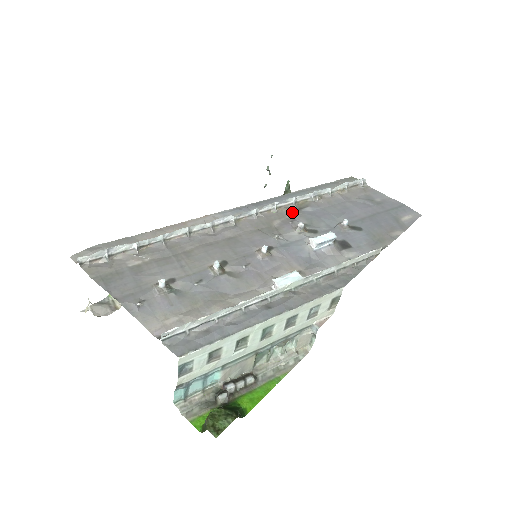
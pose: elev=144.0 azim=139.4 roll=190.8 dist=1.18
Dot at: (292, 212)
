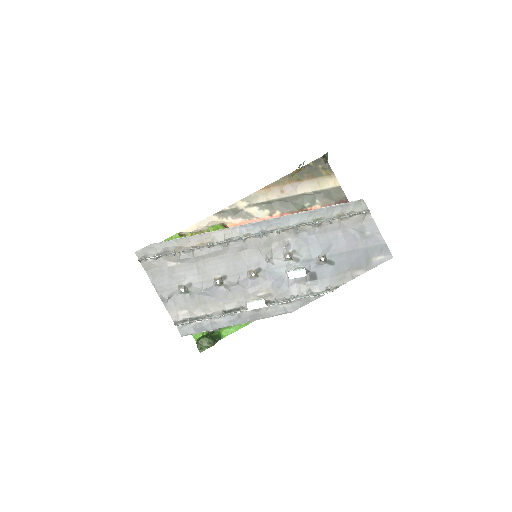
Dot at: (291, 235)
